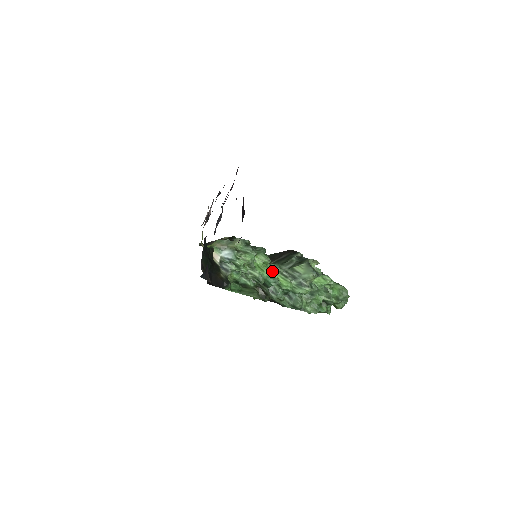
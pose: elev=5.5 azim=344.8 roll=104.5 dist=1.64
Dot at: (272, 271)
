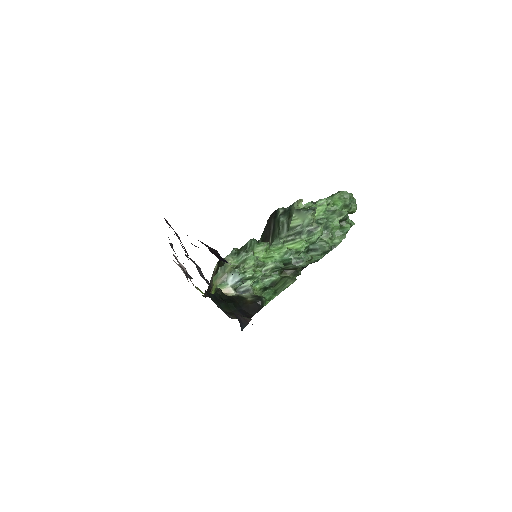
Dot at: (279, 249)
